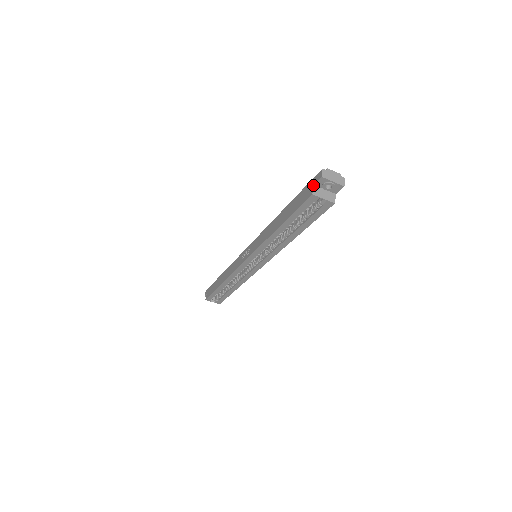
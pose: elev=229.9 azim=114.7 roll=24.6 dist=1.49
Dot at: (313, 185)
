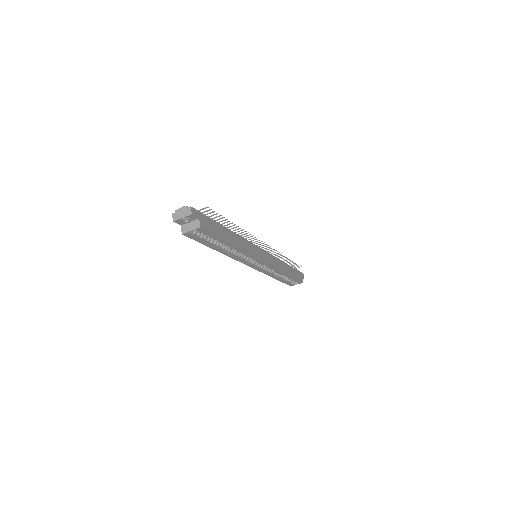
Dot at: occluded
